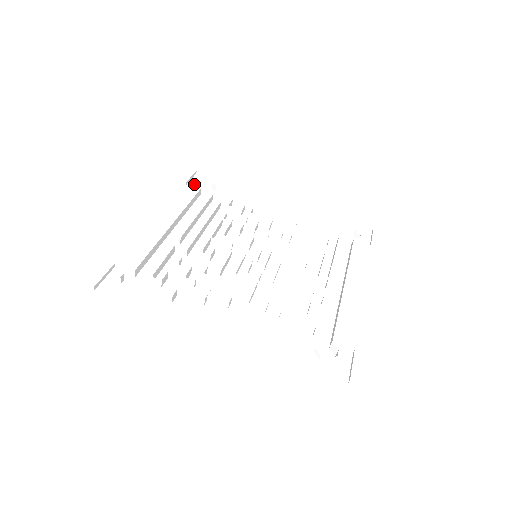
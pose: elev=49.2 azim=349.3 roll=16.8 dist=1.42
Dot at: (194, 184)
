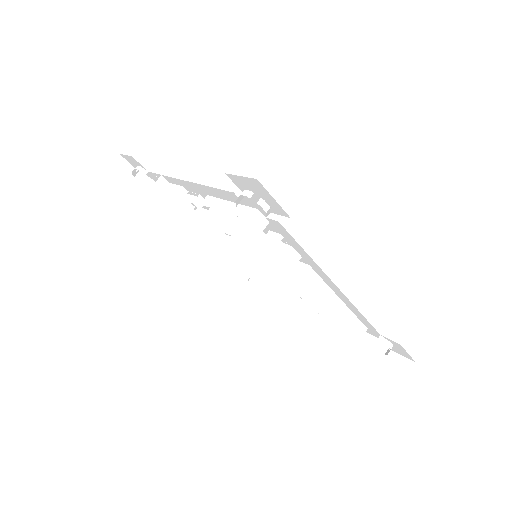
Dot at: occluded
